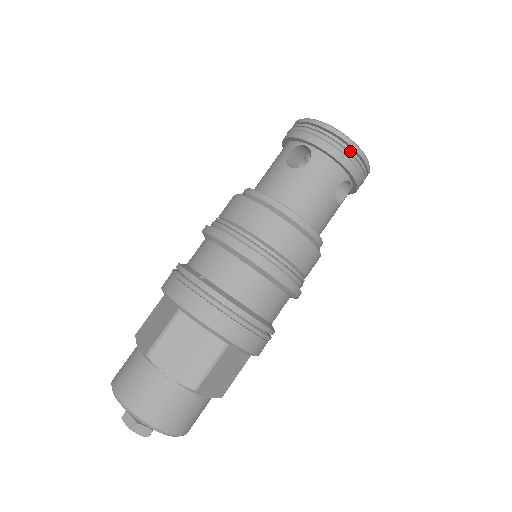
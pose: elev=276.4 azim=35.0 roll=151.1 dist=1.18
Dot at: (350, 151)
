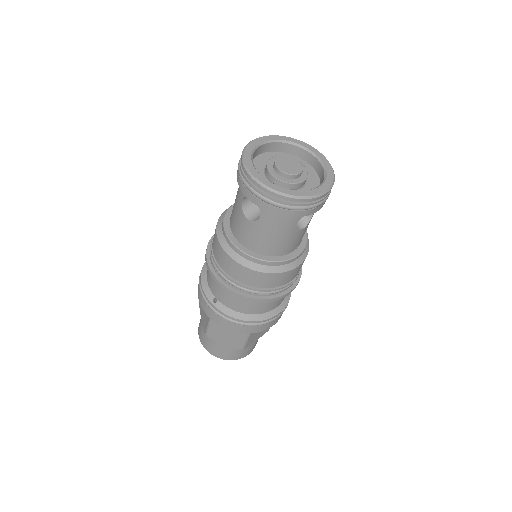
Dot at: (294, 205)
